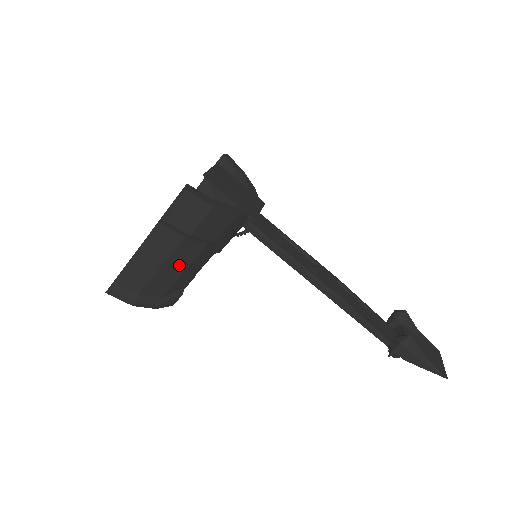
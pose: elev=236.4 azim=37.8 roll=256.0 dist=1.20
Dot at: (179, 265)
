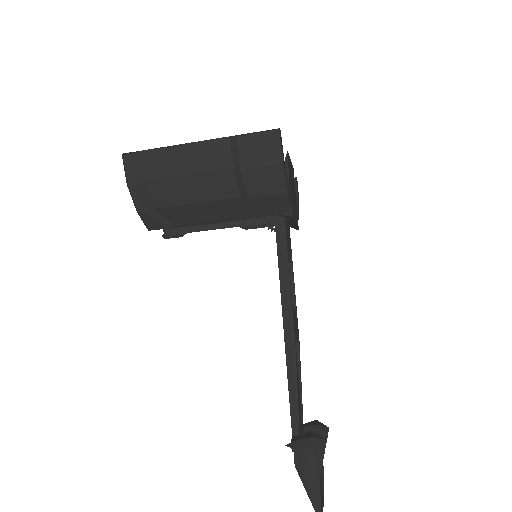
Dot at: (200, 192)
